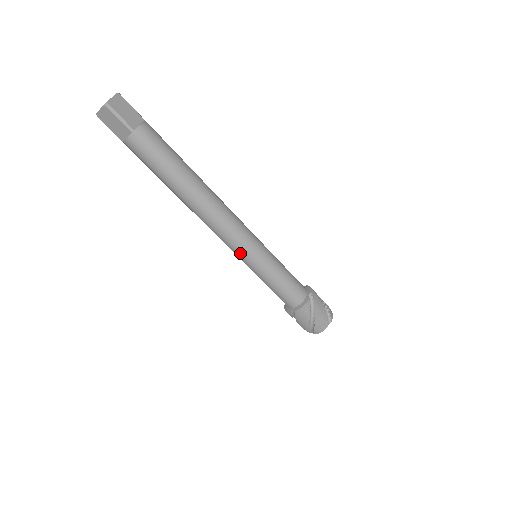
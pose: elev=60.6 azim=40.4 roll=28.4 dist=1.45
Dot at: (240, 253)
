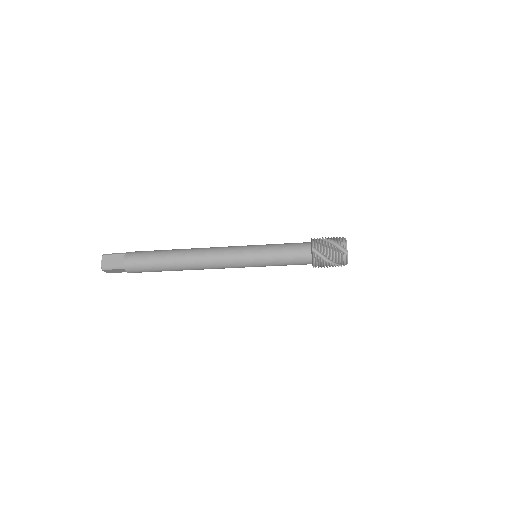
Dot at: (242, 267)
